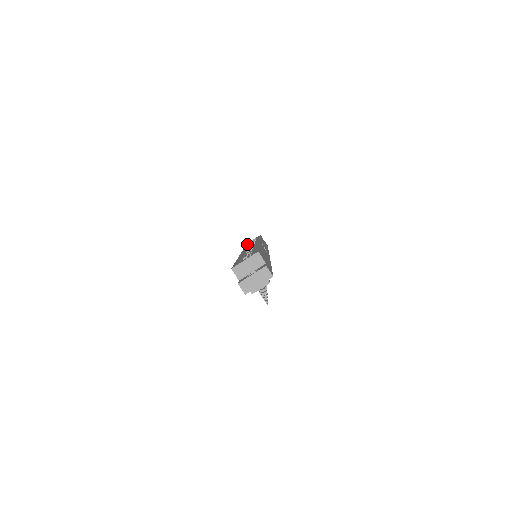
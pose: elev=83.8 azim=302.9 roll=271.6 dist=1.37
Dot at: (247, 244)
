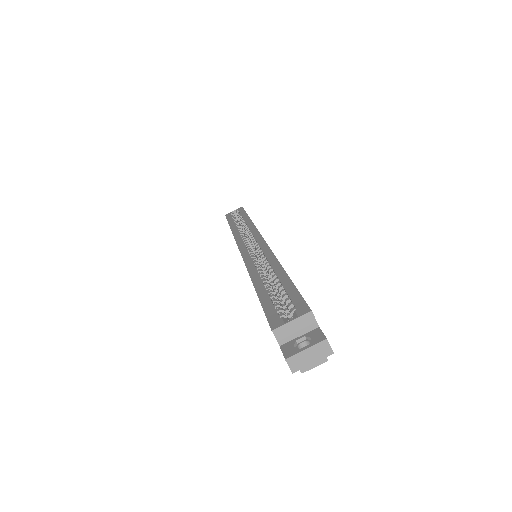
Dot at: (230, 221)
